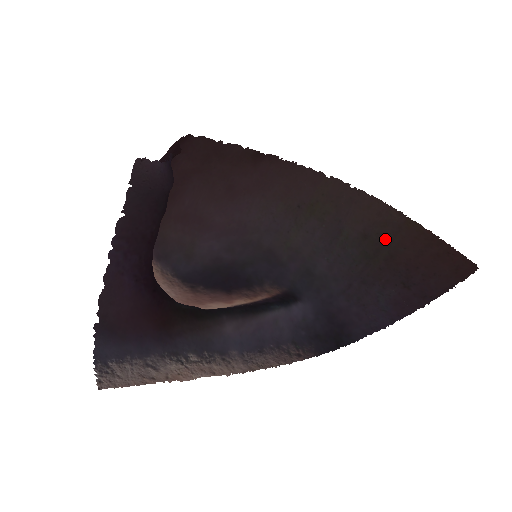
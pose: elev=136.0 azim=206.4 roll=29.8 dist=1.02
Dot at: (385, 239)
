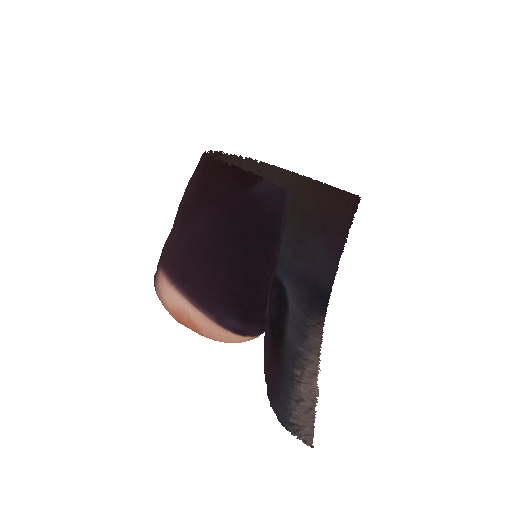
Dot at: (293, 199)
